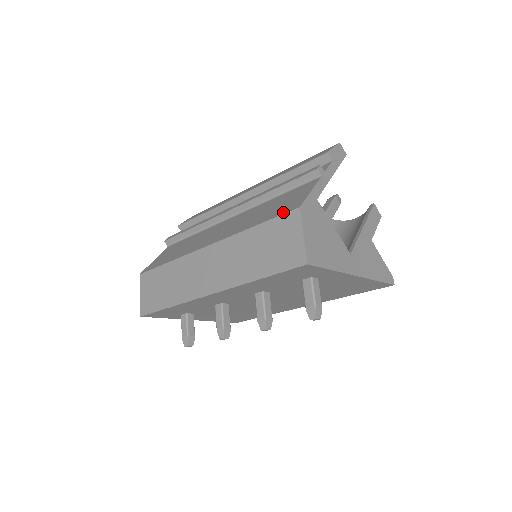
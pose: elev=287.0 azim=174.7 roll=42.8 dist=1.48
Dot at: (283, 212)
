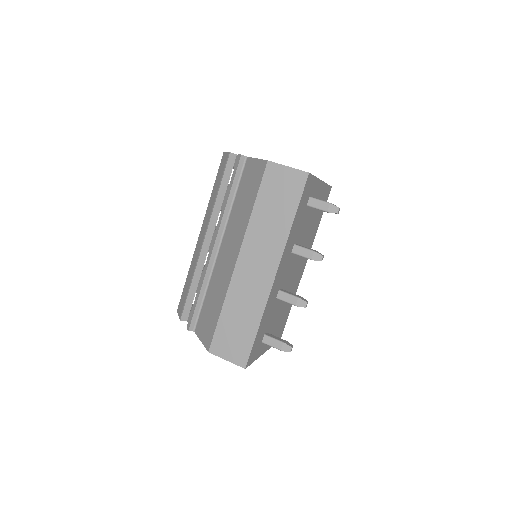
Dot at: (261, 177)
